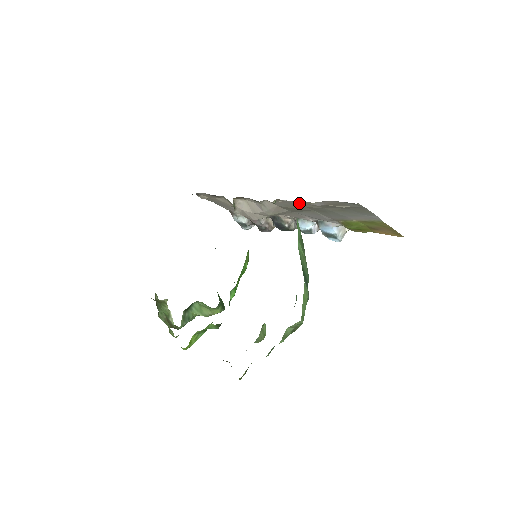
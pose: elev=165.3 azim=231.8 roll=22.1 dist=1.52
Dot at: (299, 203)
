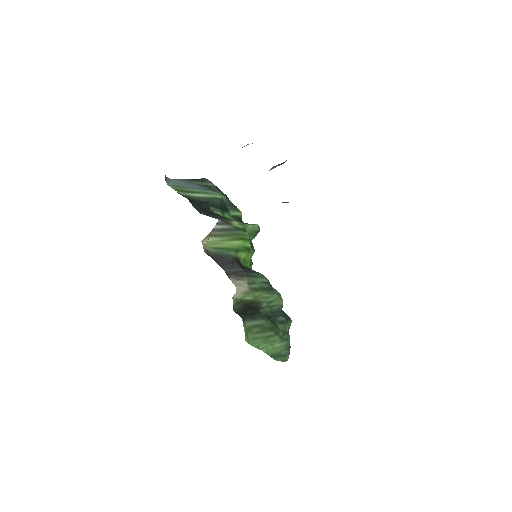
Dot at: occluded
